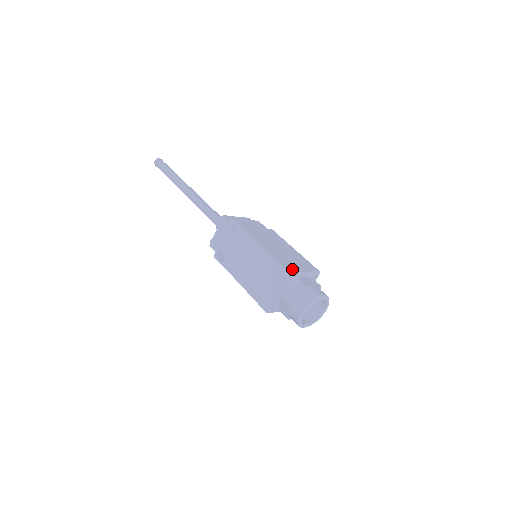
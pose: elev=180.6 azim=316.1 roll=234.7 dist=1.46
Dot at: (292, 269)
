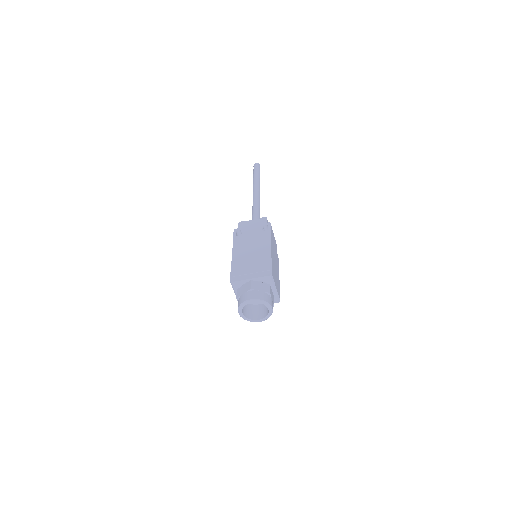
Dot at: (273, 276)
